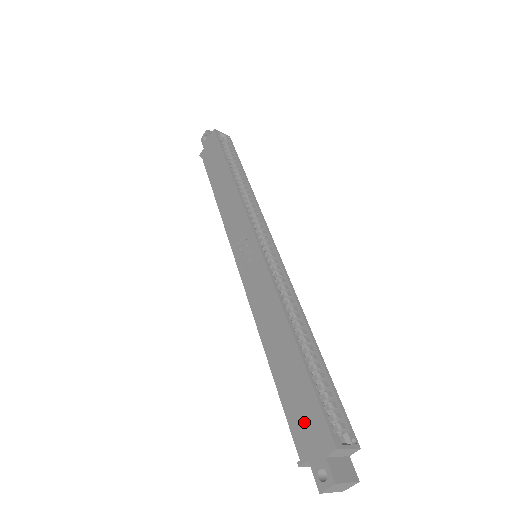
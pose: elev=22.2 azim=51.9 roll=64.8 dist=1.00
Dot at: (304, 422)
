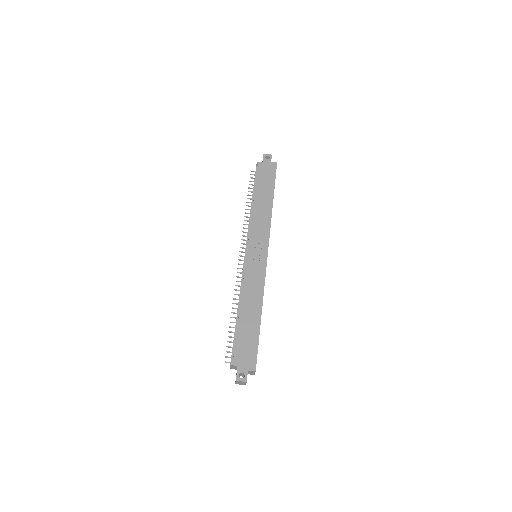
Dot at: (245, 351)
